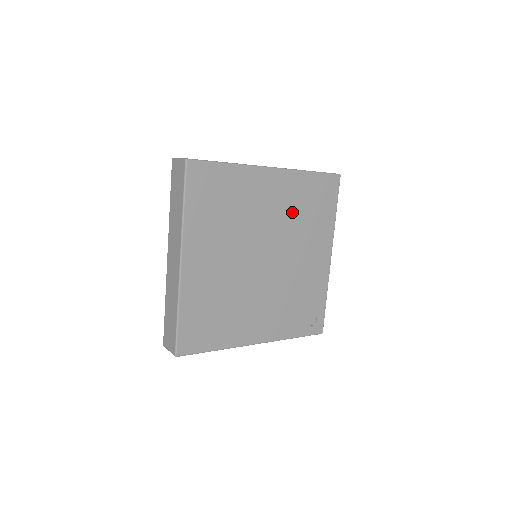
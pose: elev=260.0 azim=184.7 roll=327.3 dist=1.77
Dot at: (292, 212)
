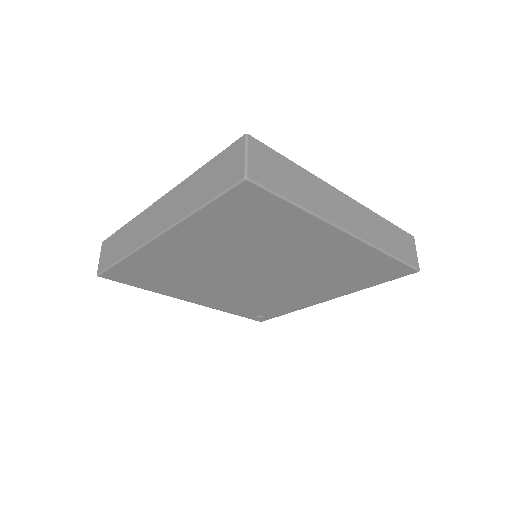
Dot at: (327, 266)
